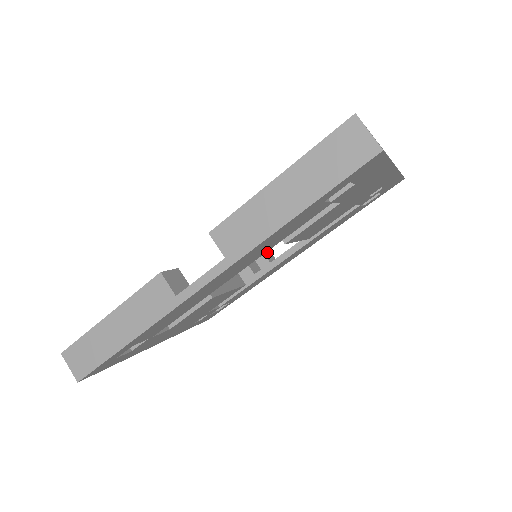
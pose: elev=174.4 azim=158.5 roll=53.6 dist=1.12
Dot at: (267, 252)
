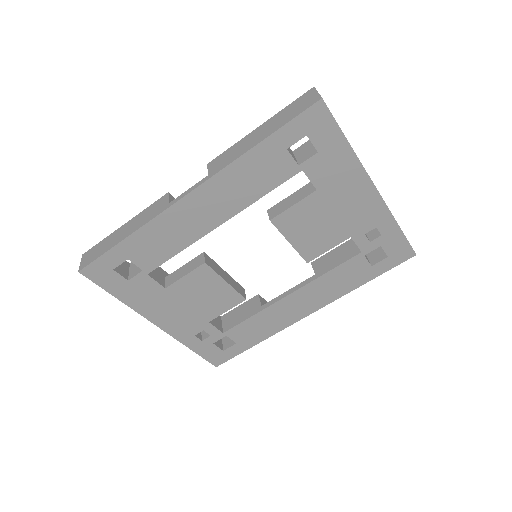
Dot at: occluded
